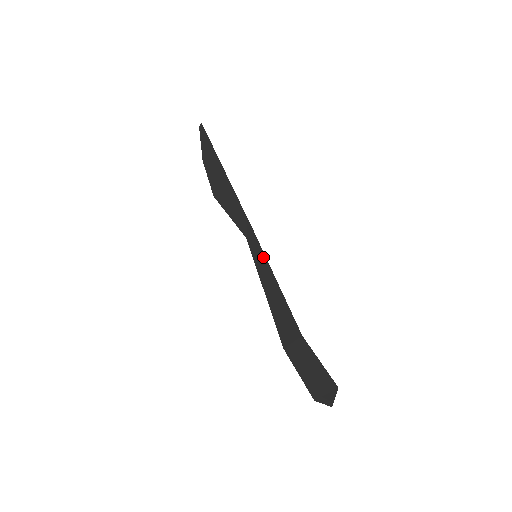
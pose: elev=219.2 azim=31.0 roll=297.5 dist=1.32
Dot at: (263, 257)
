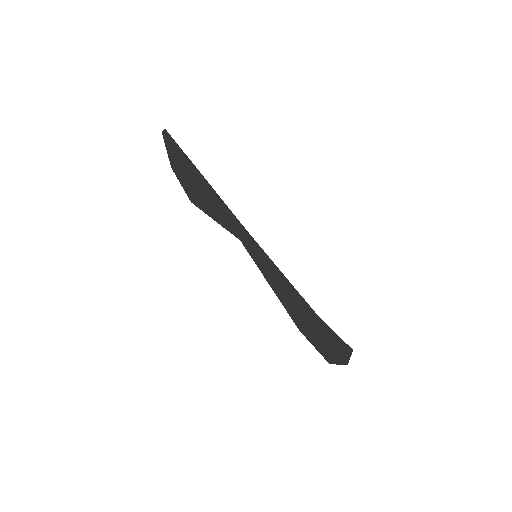
Dot at: (265, 256)
